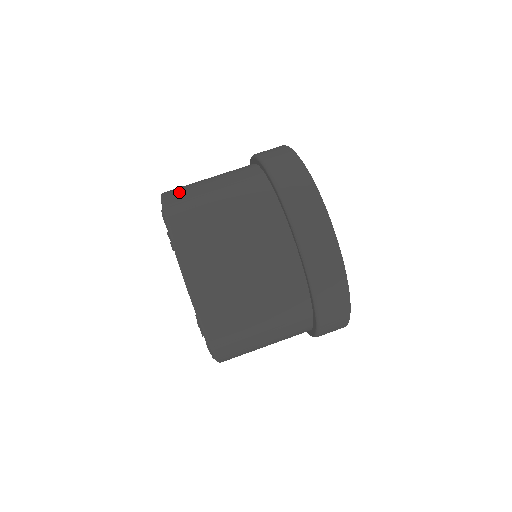
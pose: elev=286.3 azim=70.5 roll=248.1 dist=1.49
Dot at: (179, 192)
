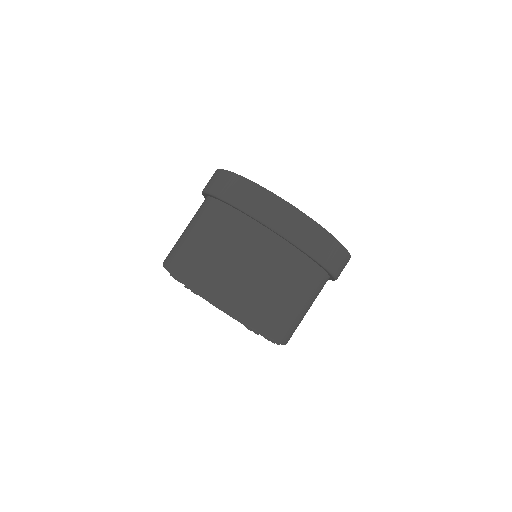
Dot at: (172, 254)
